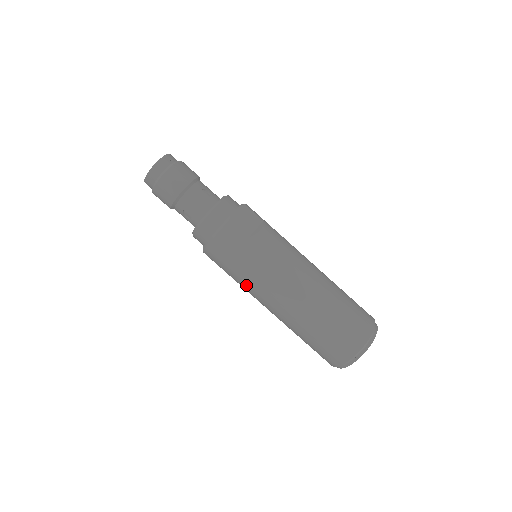
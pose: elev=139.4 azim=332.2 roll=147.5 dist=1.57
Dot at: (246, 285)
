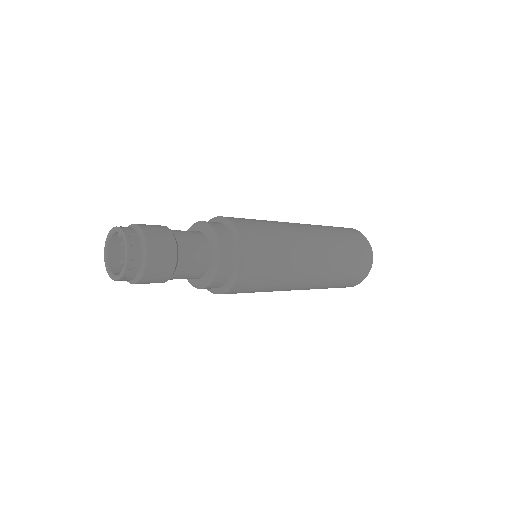
Dot at: occluded
